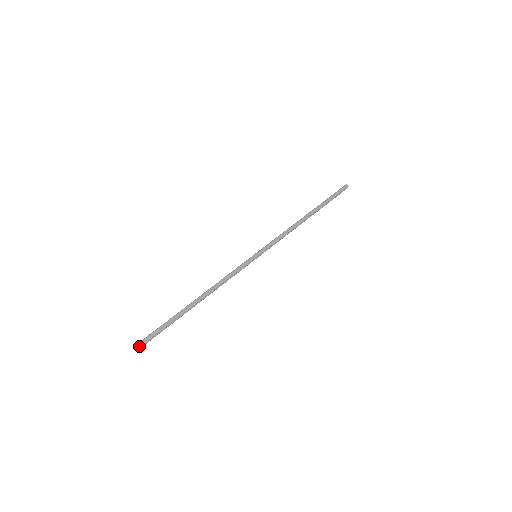
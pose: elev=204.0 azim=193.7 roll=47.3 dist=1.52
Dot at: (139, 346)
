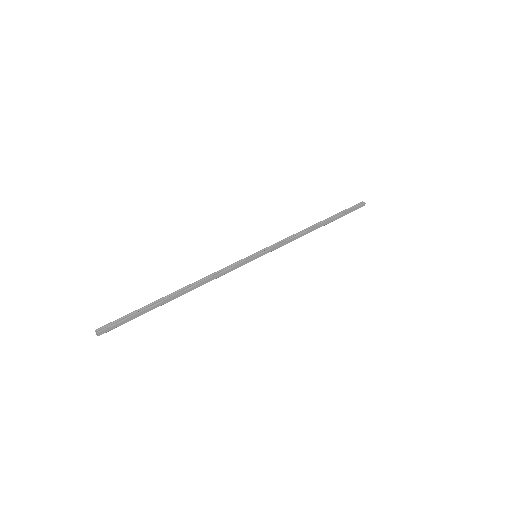
Dot at: occluded
